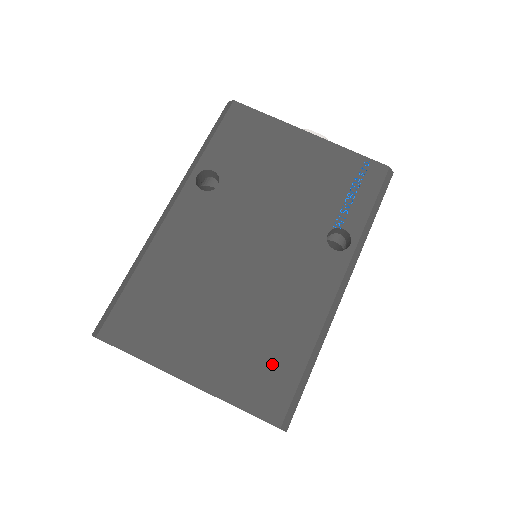
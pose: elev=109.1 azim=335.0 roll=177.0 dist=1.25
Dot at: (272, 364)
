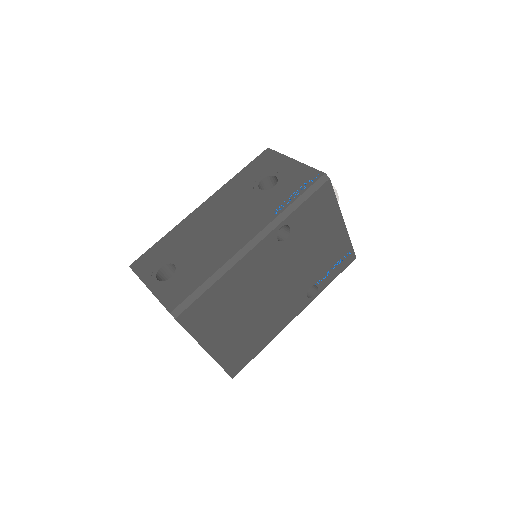
Dot at: (247, 349)
